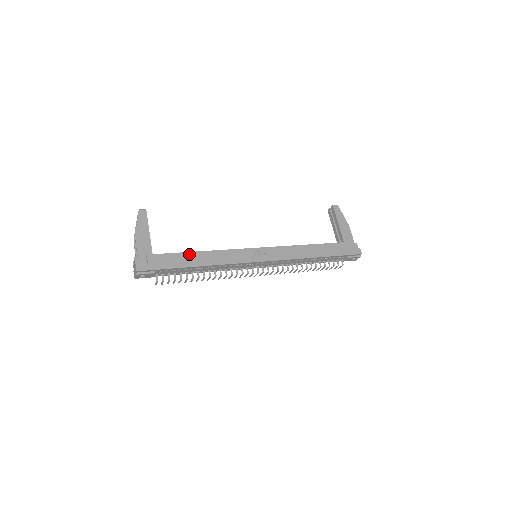
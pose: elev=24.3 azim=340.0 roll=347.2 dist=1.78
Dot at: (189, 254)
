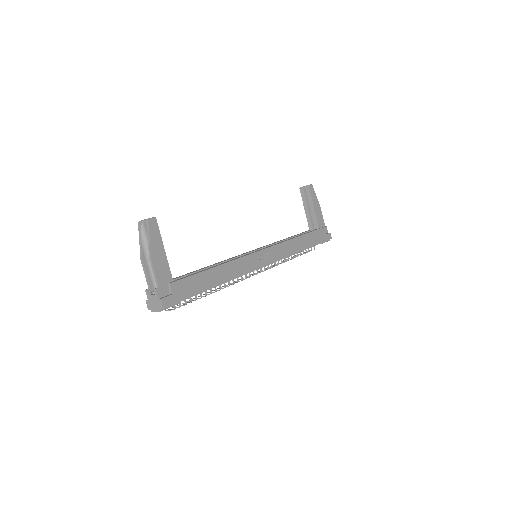
Dot at: (208, 272)
